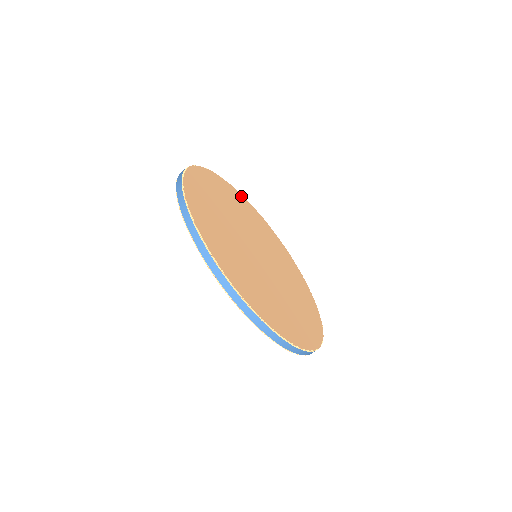
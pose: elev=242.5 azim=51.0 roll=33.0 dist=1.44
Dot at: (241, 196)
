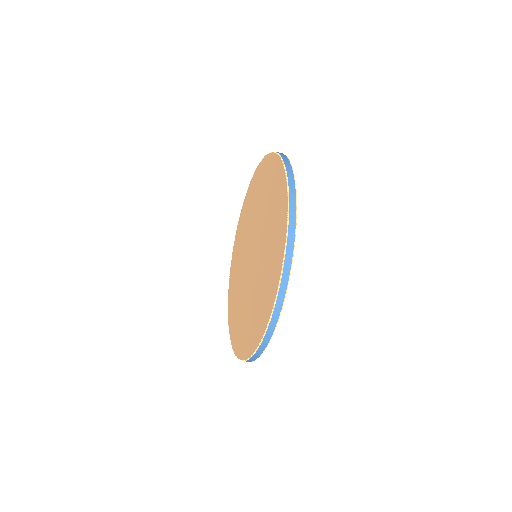
Dot at: occluded
